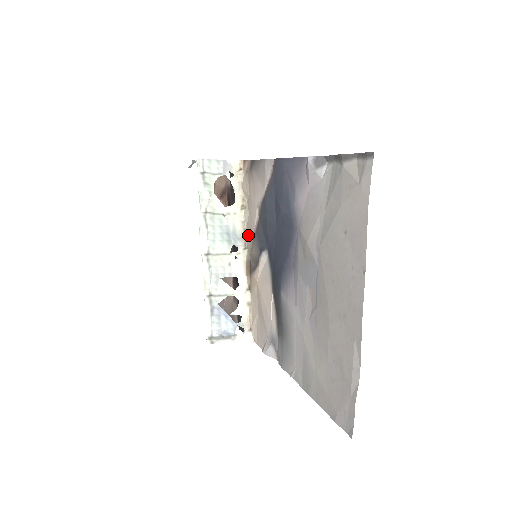
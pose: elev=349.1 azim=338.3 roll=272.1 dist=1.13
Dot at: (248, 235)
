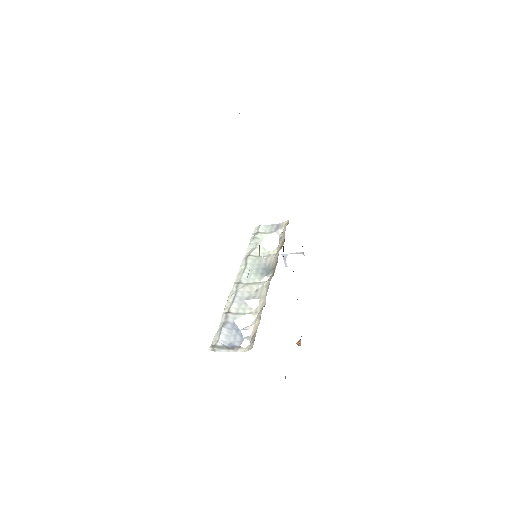
Dot at: occluded
